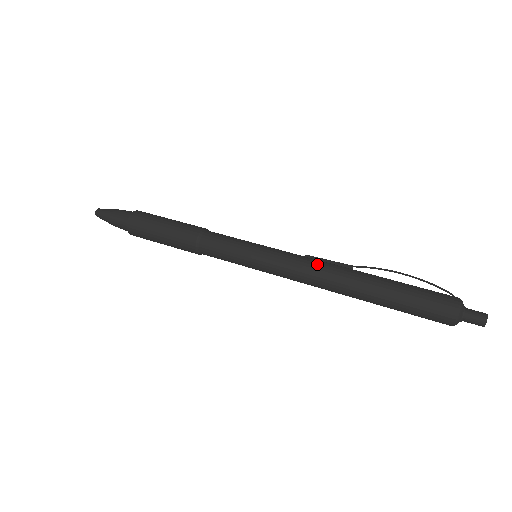
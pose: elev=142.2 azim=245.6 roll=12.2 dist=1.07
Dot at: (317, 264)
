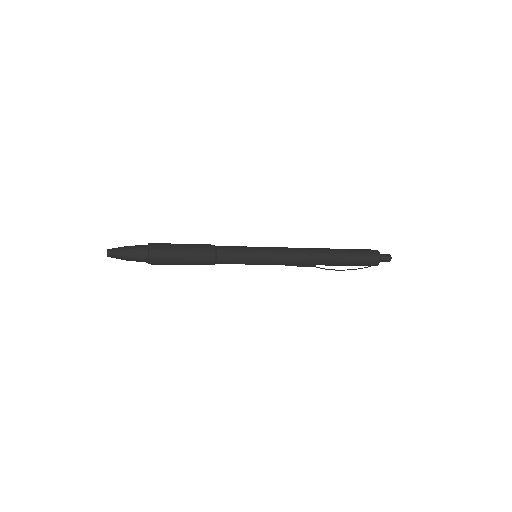
Dot at: occluded
